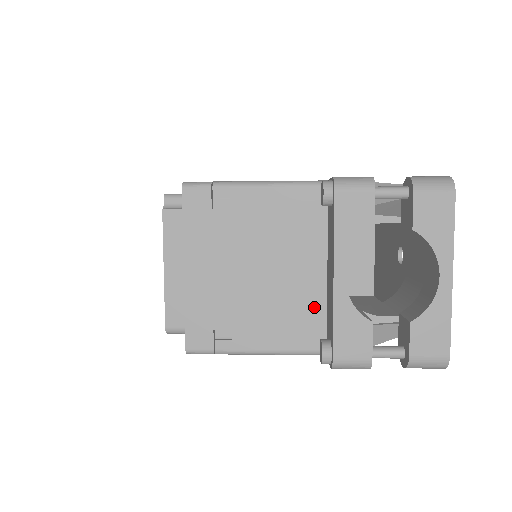
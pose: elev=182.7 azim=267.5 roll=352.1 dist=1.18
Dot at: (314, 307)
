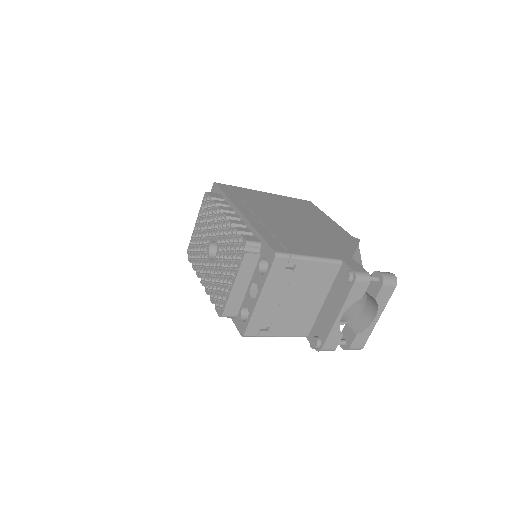
Dot at: (311, 317)
